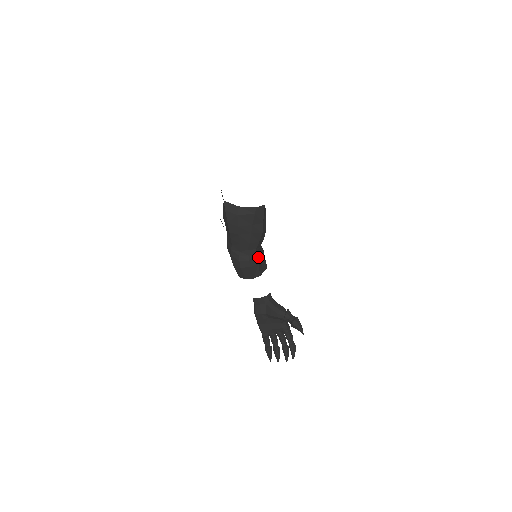
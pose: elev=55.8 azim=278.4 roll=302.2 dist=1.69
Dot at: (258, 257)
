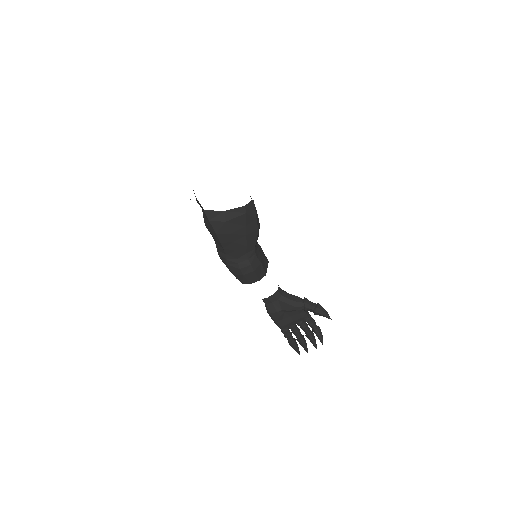
Dot at: (258, 256)
